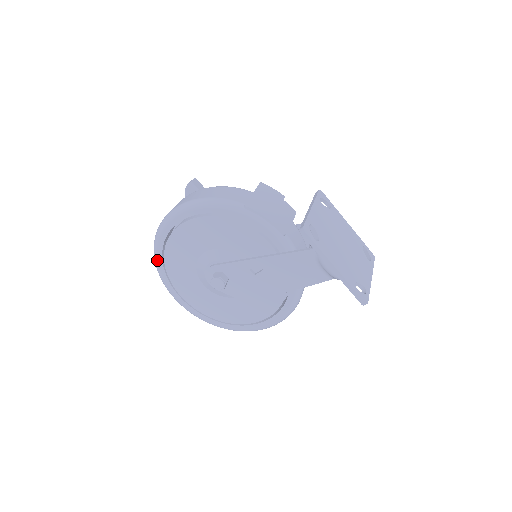
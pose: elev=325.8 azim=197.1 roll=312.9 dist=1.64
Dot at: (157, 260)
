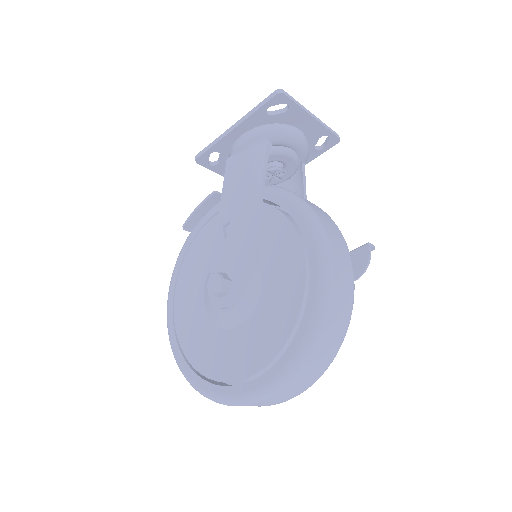
Dot at: (192, 381)
